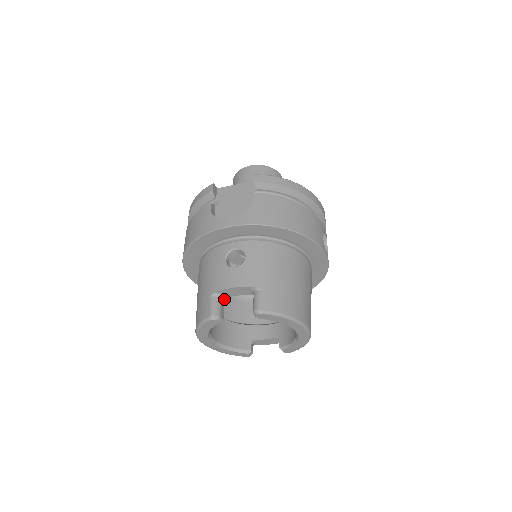
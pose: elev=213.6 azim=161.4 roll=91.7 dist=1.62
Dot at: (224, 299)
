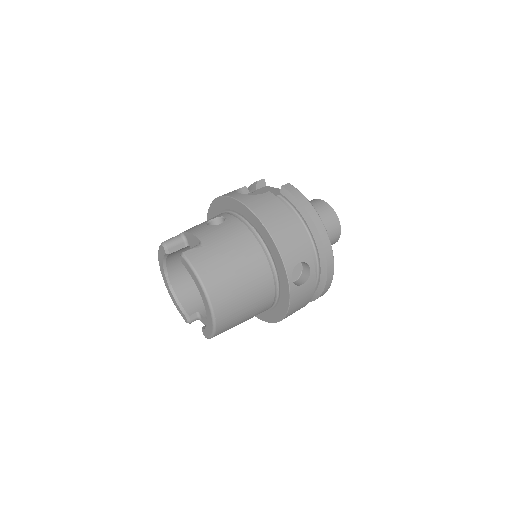
Dot at: (186, 244)
